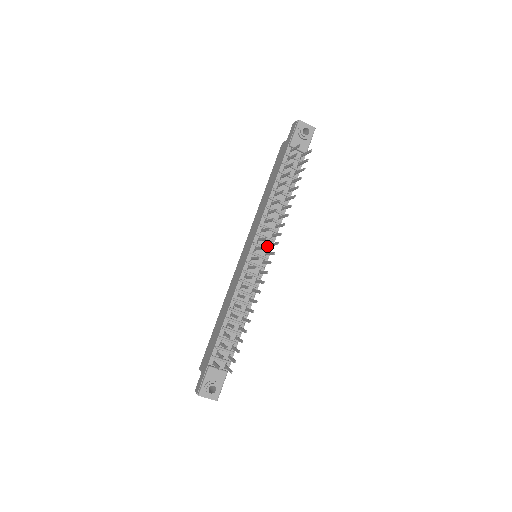
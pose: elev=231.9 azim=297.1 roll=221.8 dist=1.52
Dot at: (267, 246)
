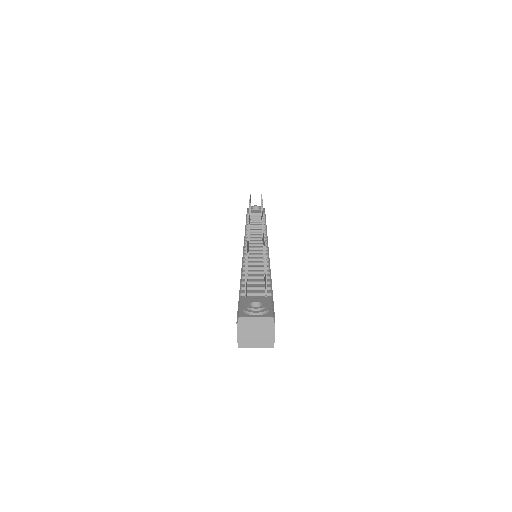
Dot at: (261, 242)
